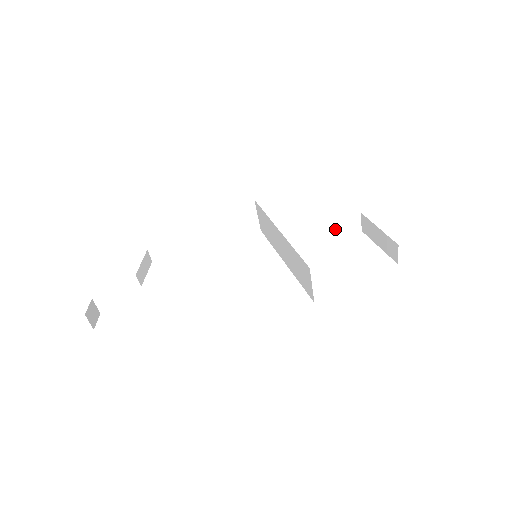
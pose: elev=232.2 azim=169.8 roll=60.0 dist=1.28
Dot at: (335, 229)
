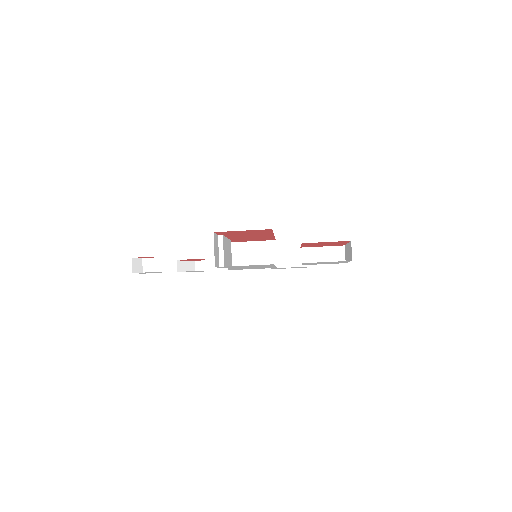
Dot at: (322, 253)
